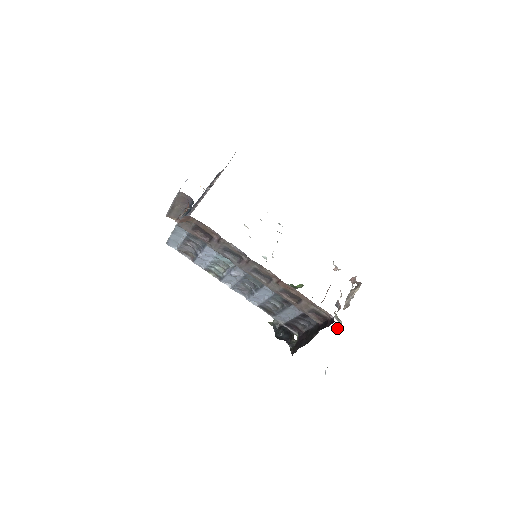
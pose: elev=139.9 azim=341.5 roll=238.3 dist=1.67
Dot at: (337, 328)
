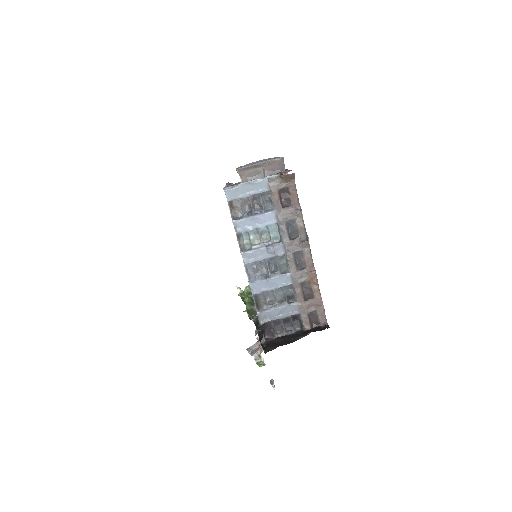
Dot at: (257, 364)
